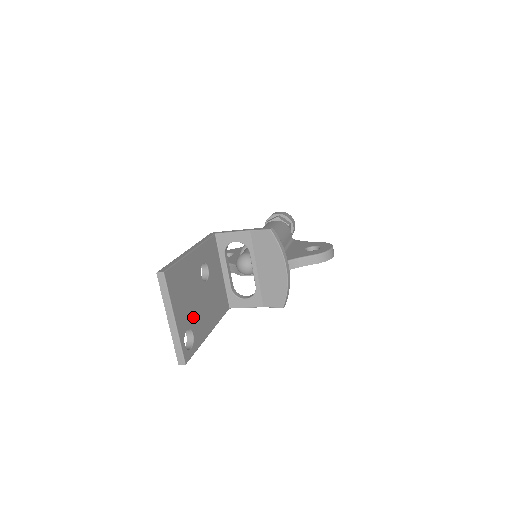
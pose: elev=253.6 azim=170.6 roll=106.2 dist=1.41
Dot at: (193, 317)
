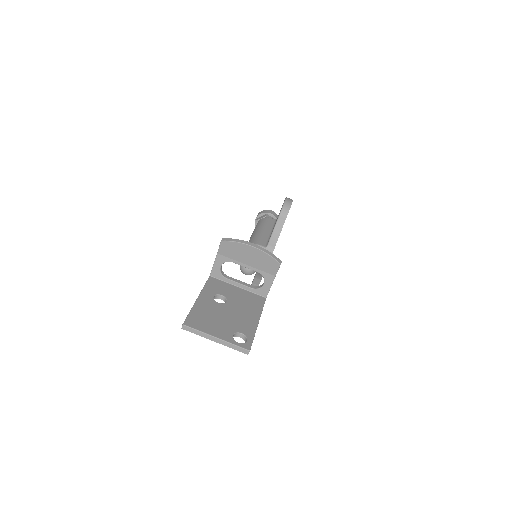
Dot at: (232, 326)
